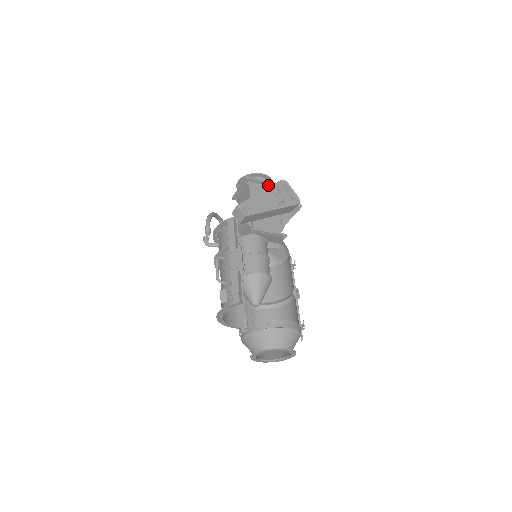
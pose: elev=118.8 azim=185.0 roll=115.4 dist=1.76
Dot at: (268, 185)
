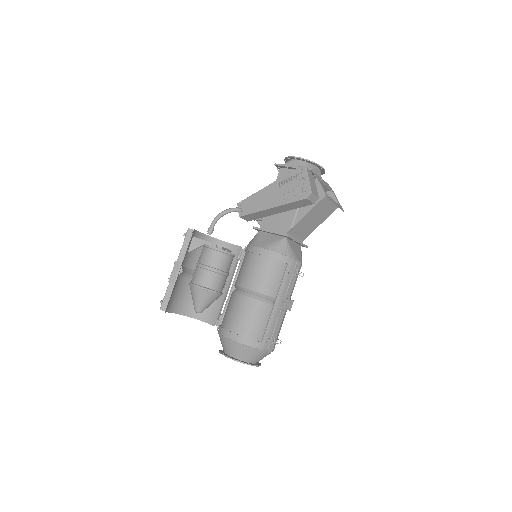
Dot at: occluded
